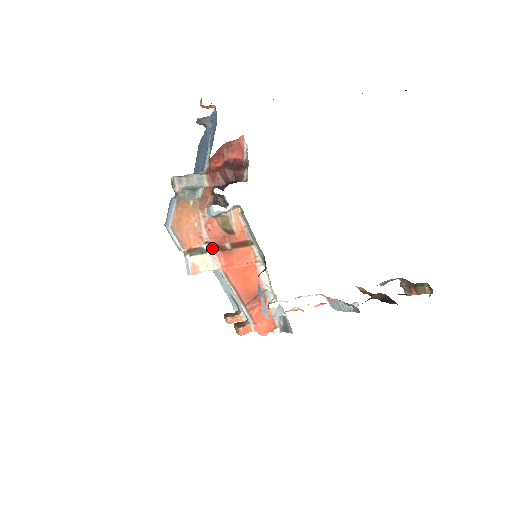
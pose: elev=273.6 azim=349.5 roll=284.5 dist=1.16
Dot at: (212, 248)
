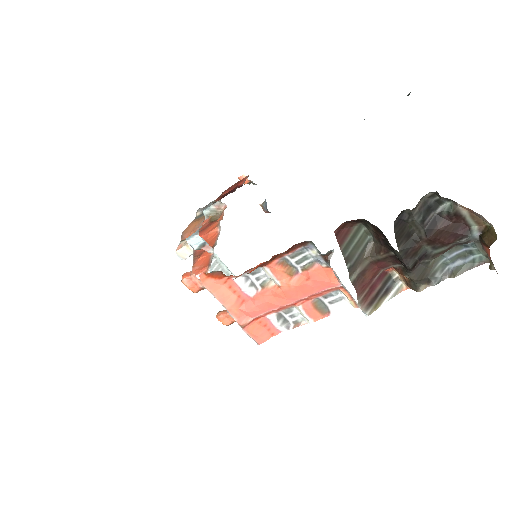
Dot at: occluded
